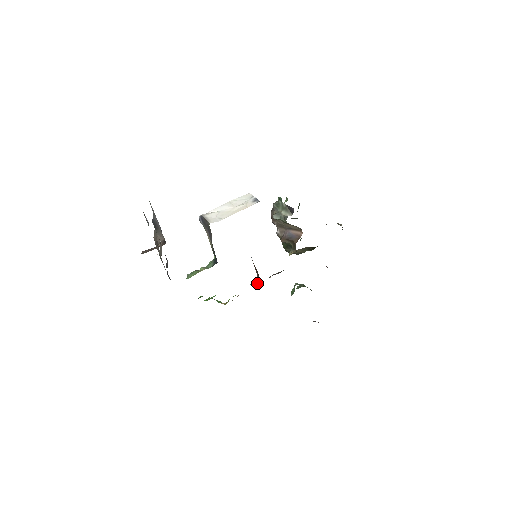
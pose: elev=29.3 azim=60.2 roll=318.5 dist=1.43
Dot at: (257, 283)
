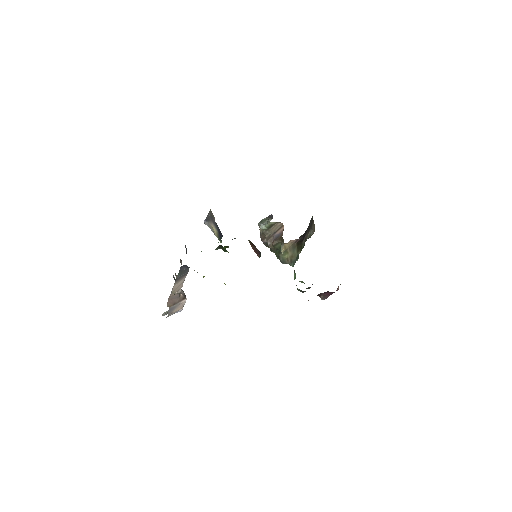
Dot at: occluded
